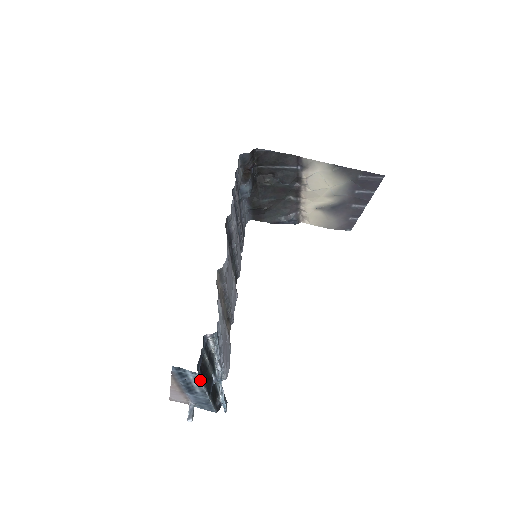
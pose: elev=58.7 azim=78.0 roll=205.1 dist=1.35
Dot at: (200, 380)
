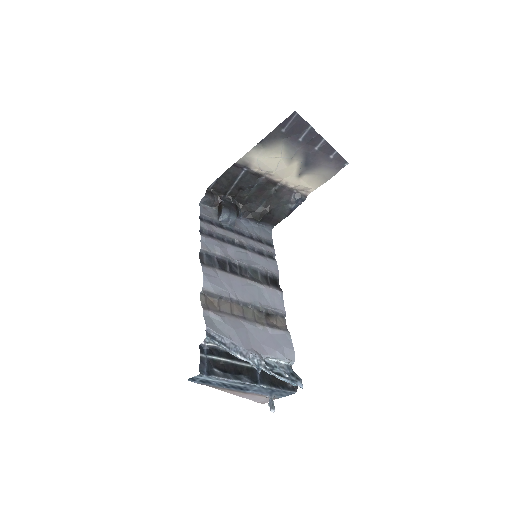
Dot at: (216, 377)
